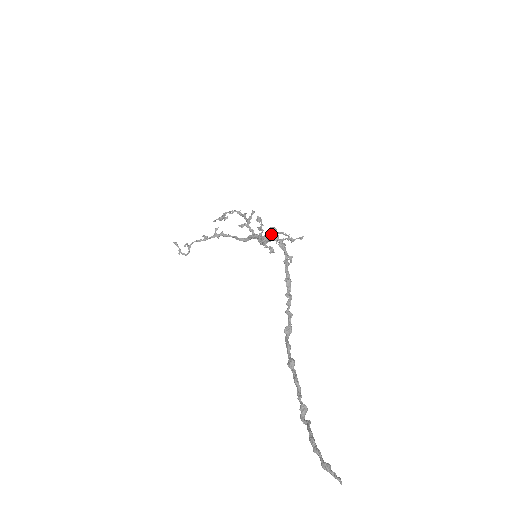
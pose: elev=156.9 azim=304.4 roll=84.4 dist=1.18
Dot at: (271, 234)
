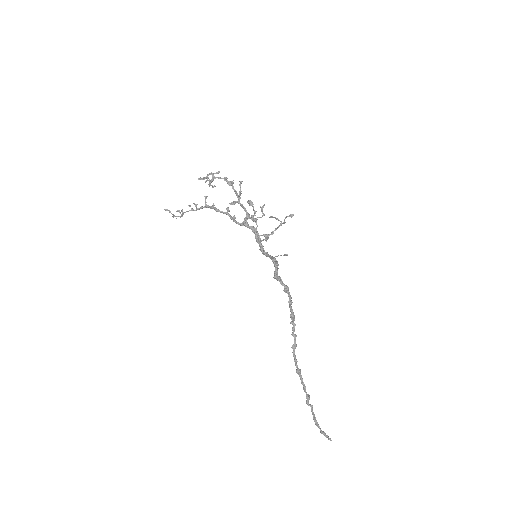
Dot at: (272, 261)
